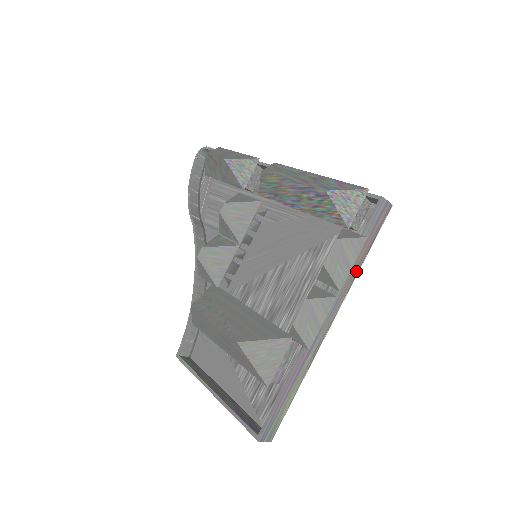
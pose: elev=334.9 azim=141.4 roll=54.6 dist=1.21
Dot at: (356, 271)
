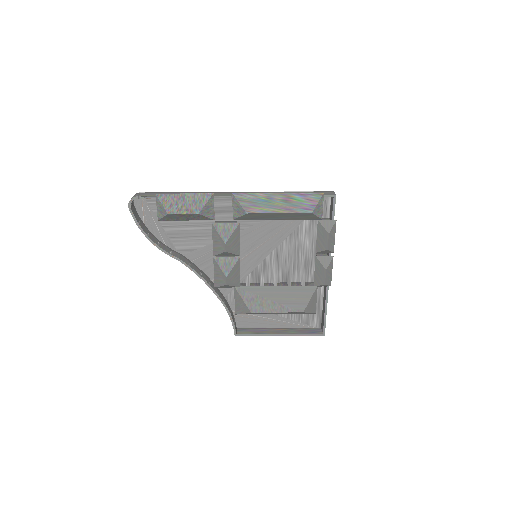
Dot at: occluded
